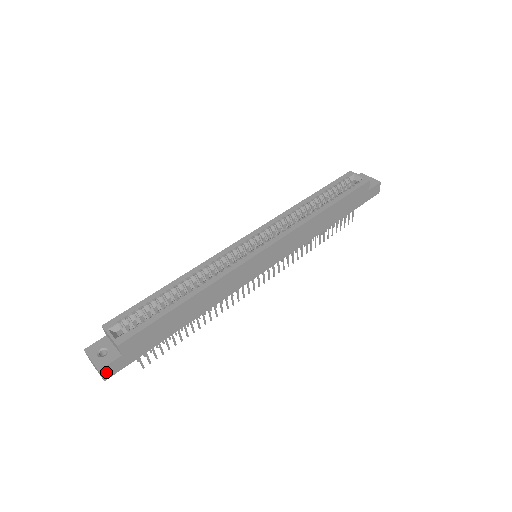
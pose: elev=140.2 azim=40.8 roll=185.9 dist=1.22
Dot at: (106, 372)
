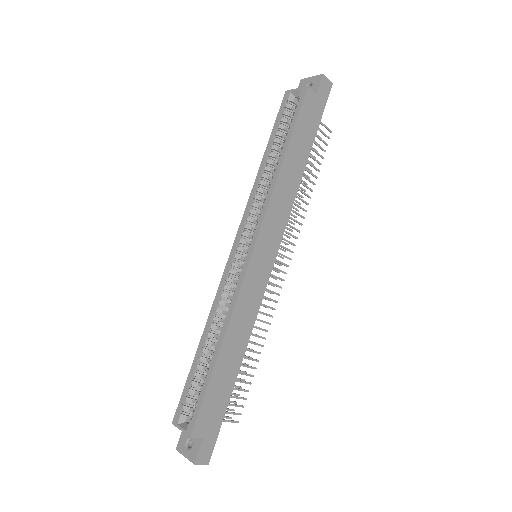
Dot at: (202, 459)
